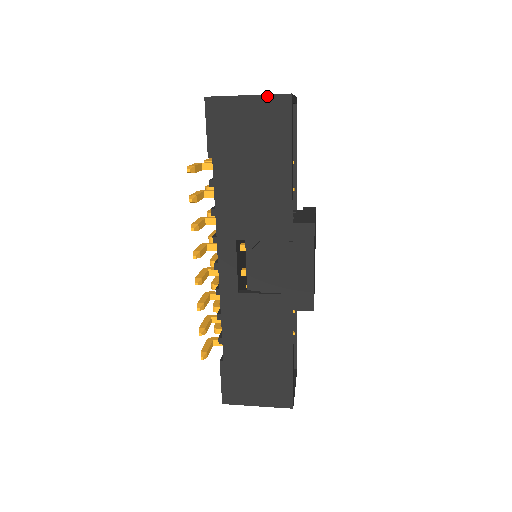
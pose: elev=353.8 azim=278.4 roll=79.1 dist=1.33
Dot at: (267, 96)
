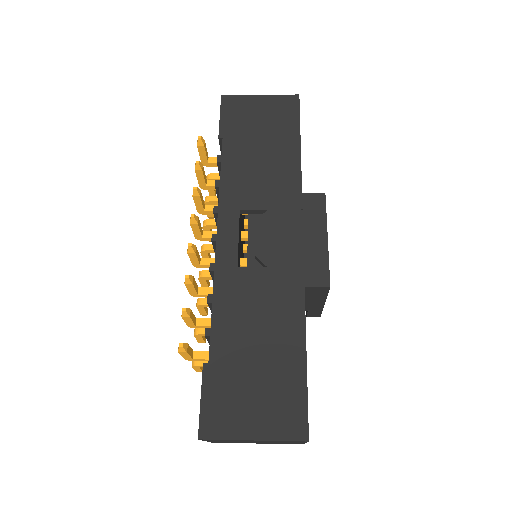
Dot at: (277, 96)
